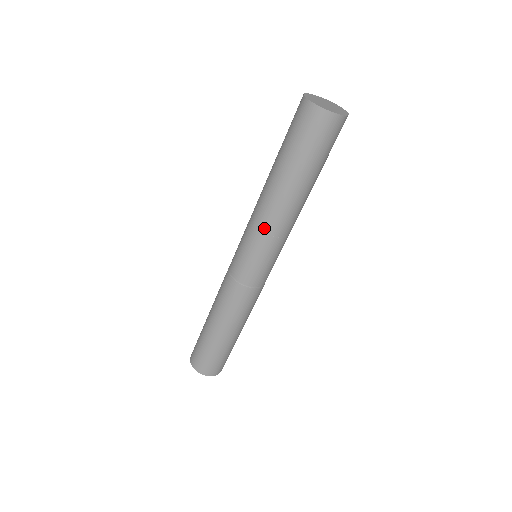
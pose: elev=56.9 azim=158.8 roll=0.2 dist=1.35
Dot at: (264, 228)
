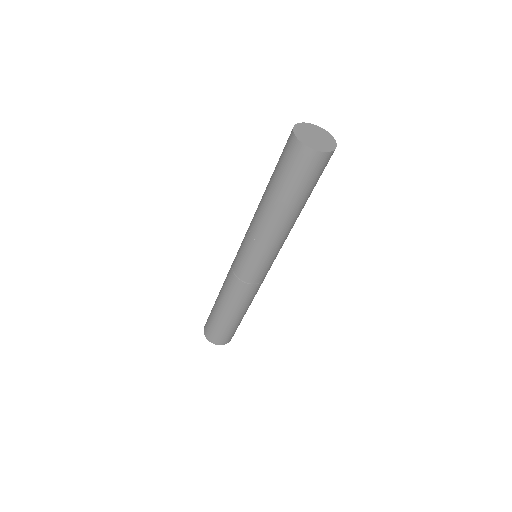
Dot at: (260, 240)
